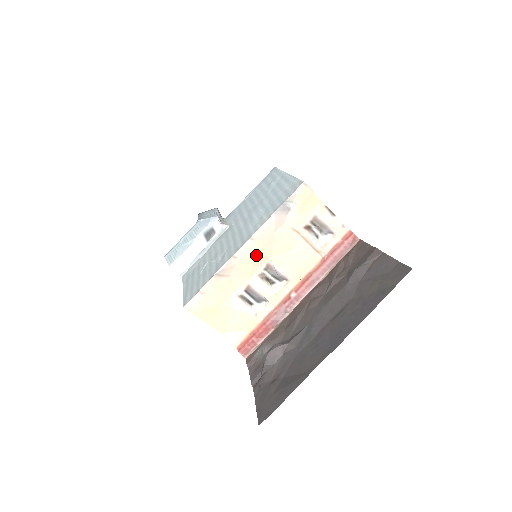
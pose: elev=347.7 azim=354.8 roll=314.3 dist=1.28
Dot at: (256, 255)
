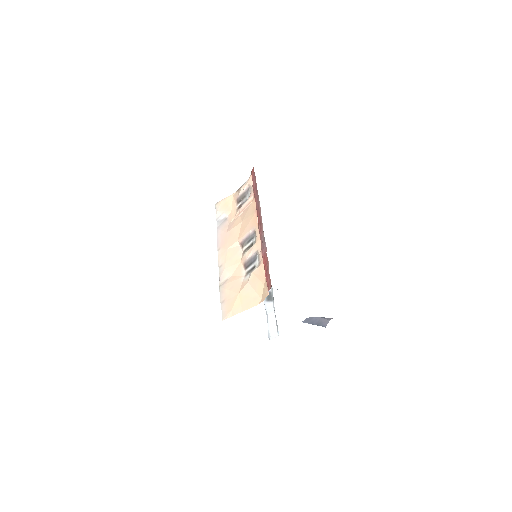
Dot at: (229, 251)
